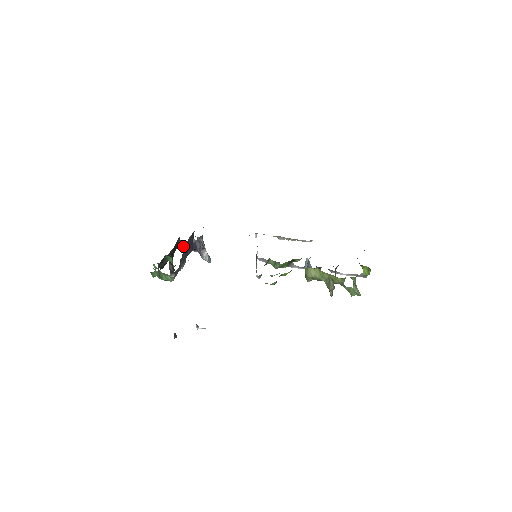
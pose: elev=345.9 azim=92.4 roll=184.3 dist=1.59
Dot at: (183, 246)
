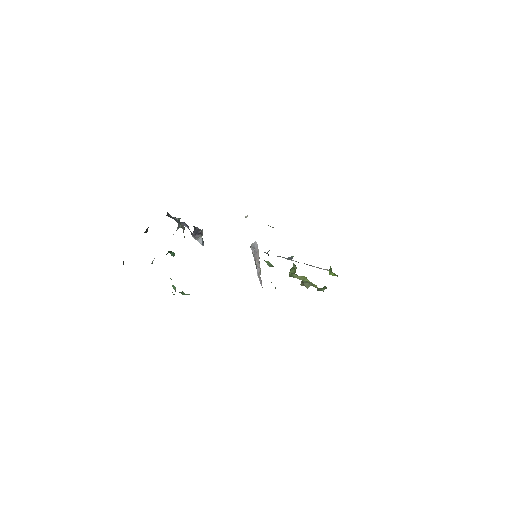
Dot at: (168, 216)
